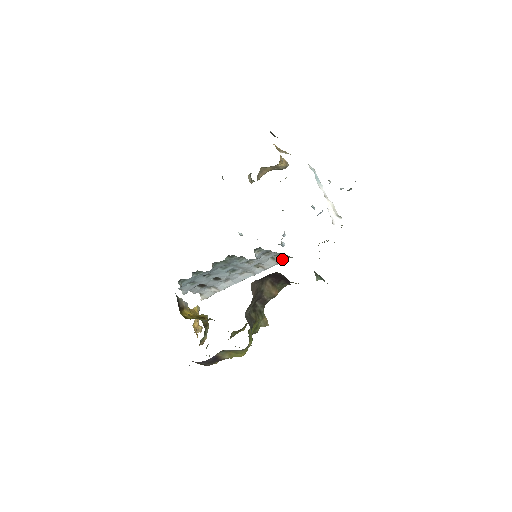
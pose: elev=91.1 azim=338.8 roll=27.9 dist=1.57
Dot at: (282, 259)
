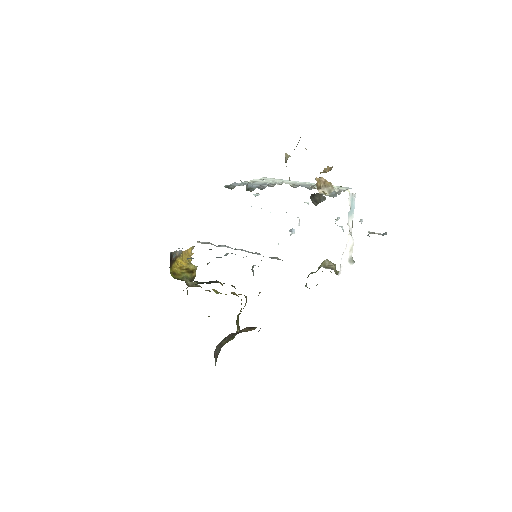
Dot at: (282, 260)
